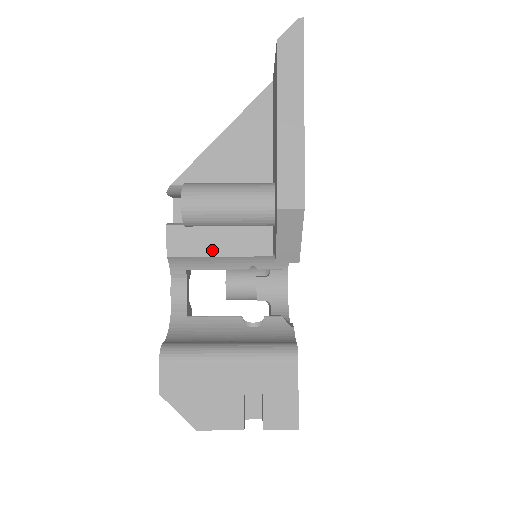
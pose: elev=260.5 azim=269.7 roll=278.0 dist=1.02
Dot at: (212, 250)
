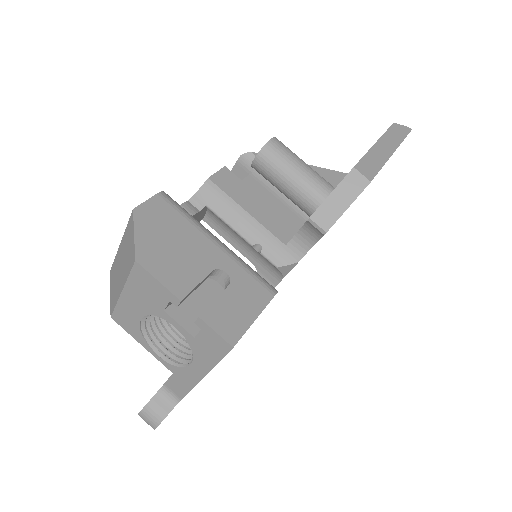
Dot at: (244, 204)
